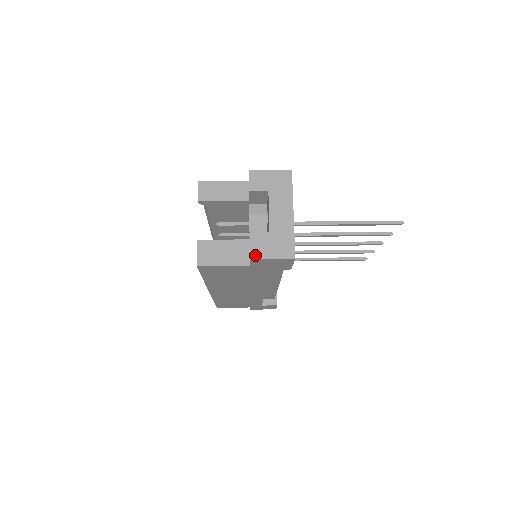
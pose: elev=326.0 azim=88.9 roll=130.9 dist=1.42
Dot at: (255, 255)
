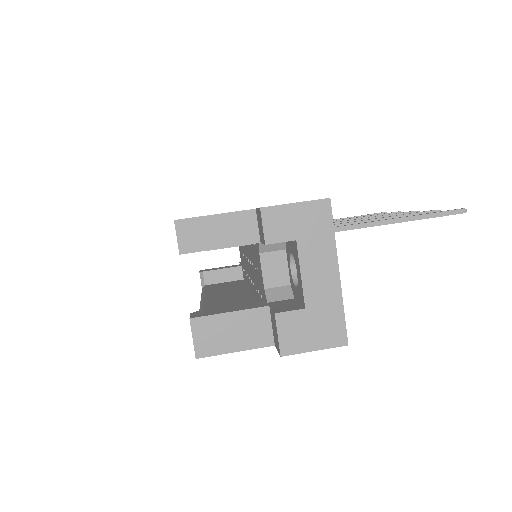
Dot at: (288, 349)
